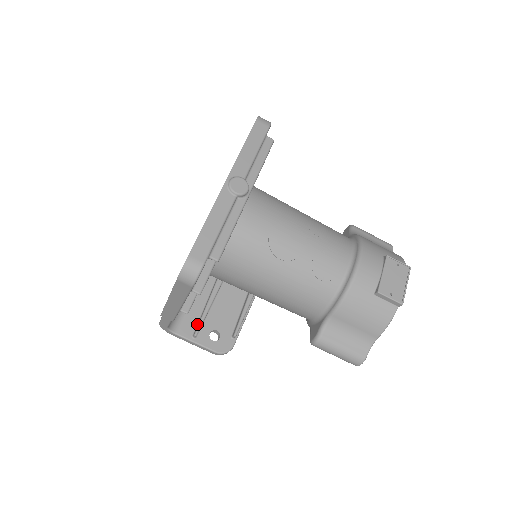
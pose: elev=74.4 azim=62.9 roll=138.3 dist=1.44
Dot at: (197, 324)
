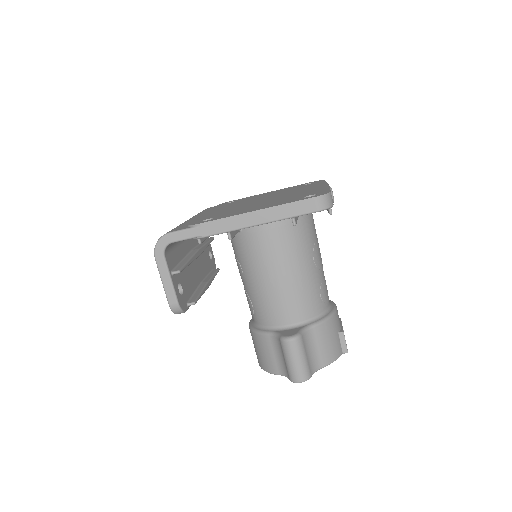
Dot at: (176, 267)
